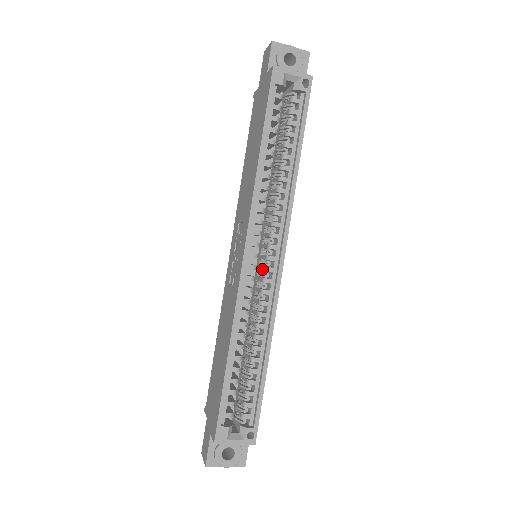
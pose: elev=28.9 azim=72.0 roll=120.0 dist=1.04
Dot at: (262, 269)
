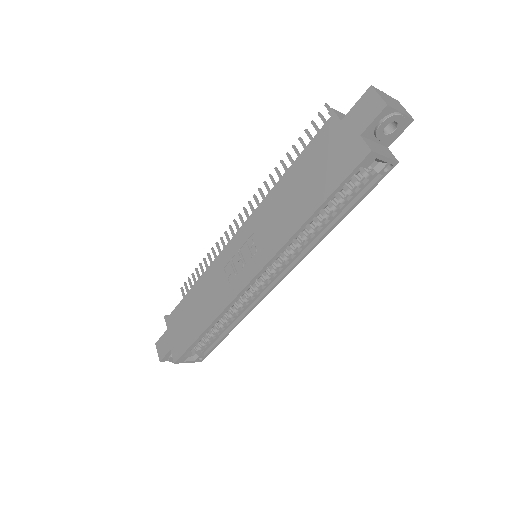
Dot at: (258, 279)
